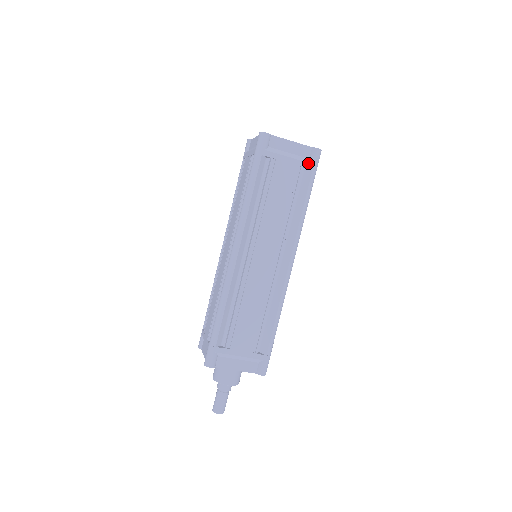
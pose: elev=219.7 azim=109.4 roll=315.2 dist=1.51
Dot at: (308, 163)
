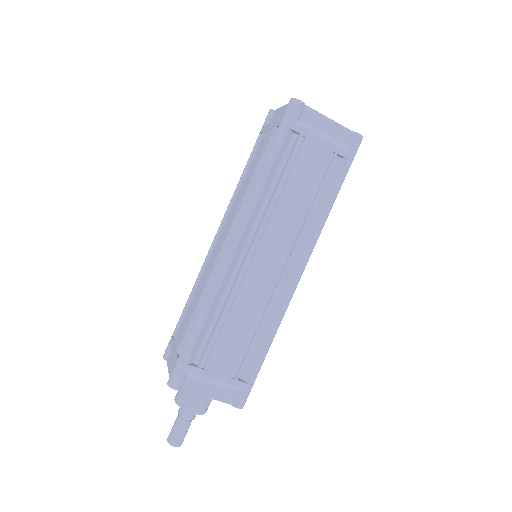
Dot at: (344, 150)
